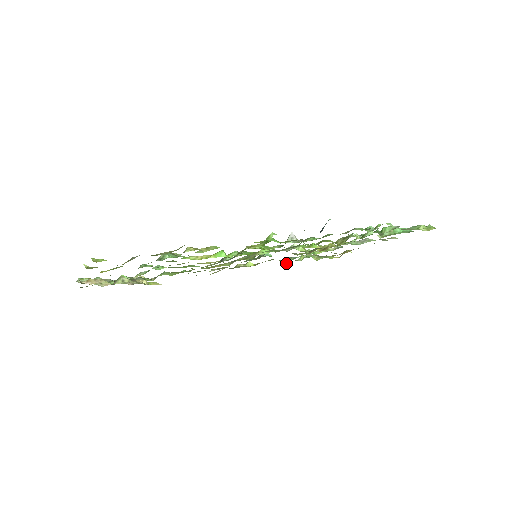
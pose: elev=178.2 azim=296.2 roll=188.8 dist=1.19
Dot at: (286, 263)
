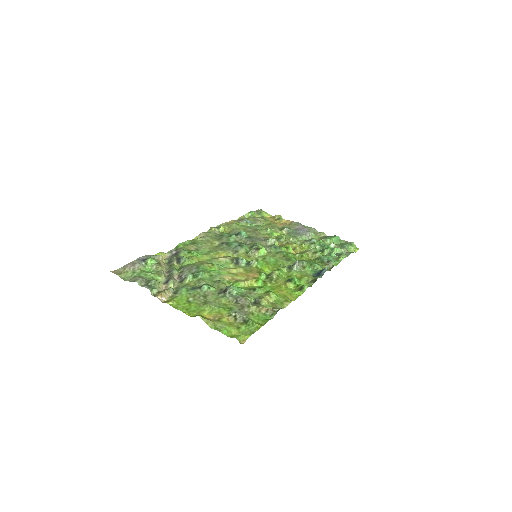
Dot at: (237, 219)
